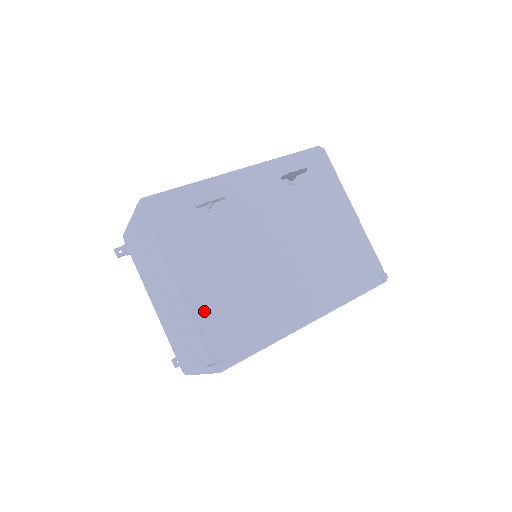
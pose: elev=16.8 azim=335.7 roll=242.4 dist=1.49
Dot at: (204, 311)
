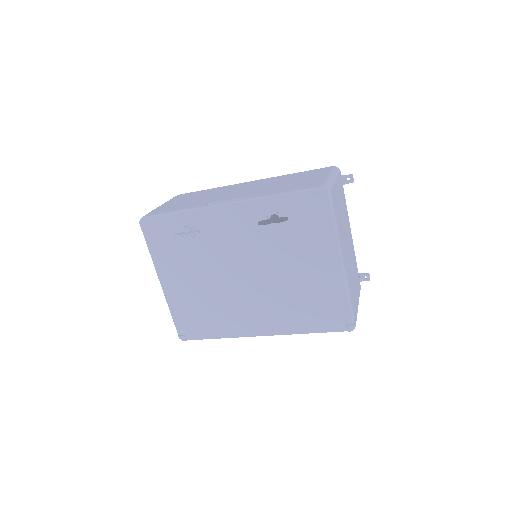
Dot at: (178, 304)
